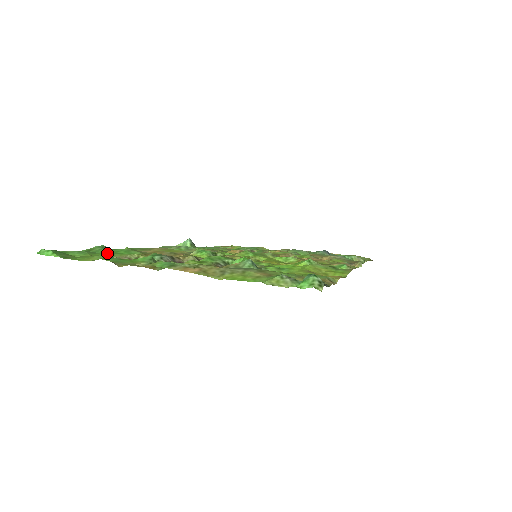
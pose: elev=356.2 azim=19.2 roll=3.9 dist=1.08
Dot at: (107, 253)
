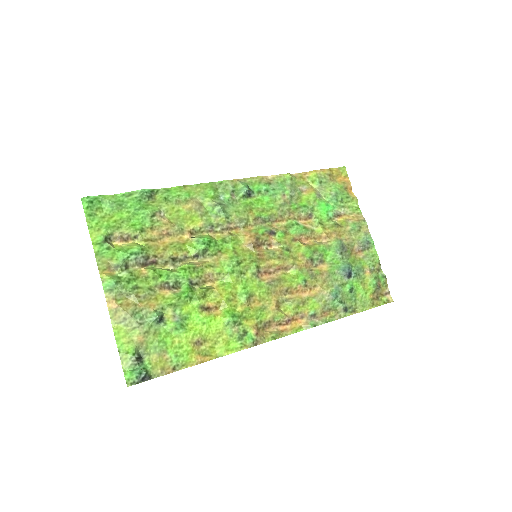
Dot at: (125, 217)
